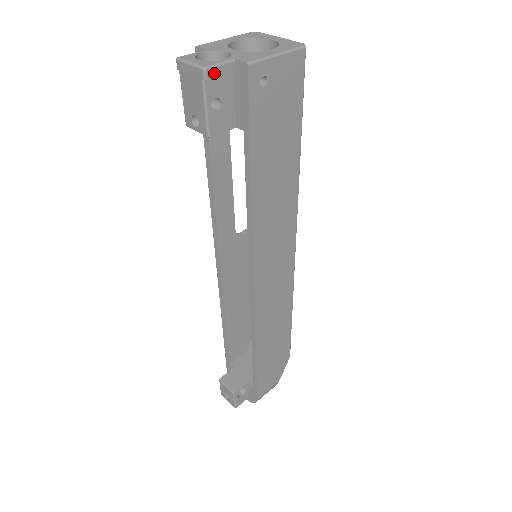
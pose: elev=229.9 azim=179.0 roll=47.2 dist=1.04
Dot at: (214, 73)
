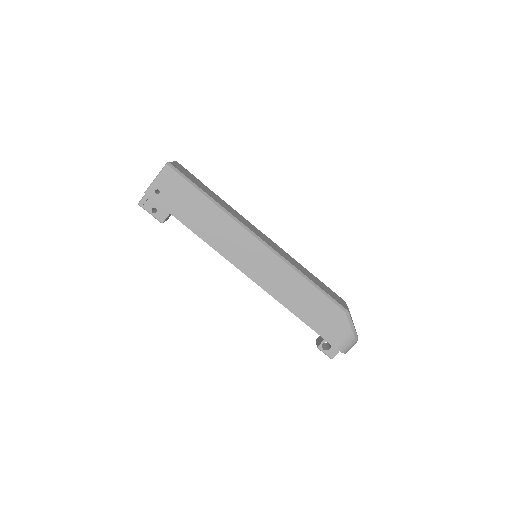
Dot at: (142, 203)
